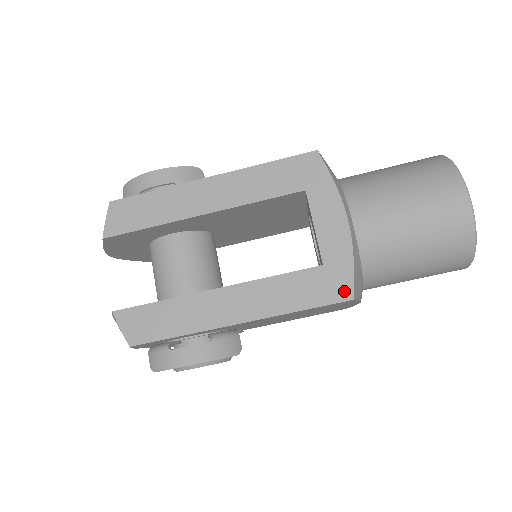
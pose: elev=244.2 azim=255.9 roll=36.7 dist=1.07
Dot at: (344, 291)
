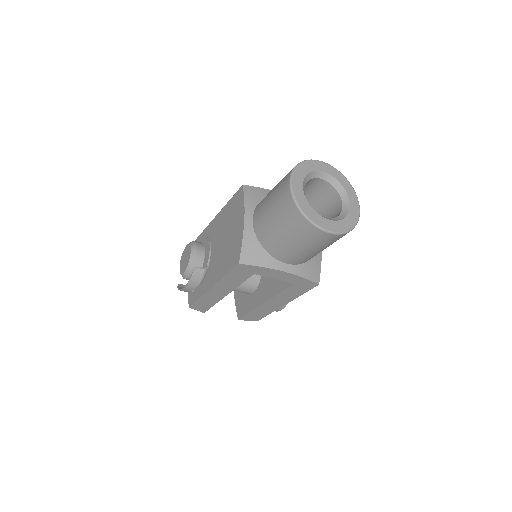
Dot at: (312, 285)
